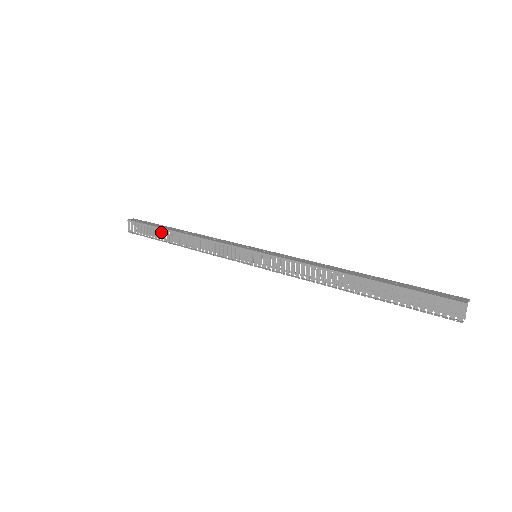
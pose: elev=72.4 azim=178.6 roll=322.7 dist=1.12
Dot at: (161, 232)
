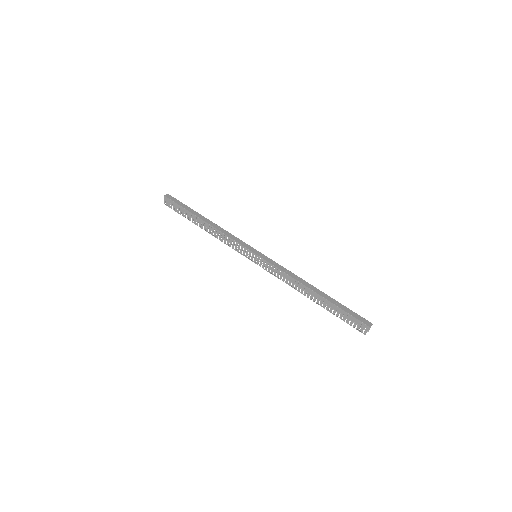
Dot at: (190, 215)
